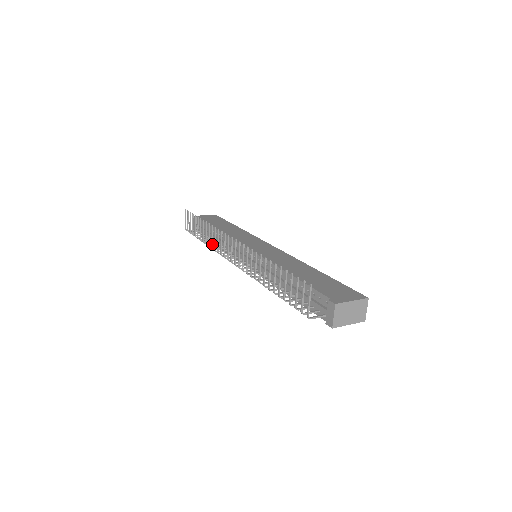
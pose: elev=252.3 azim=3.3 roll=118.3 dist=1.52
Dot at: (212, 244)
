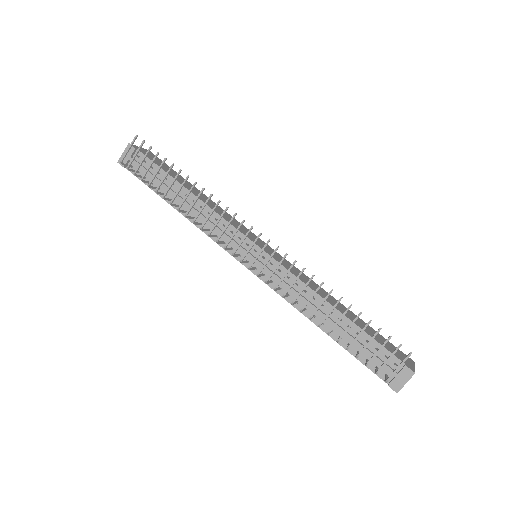
Dot at: (183, 210)
